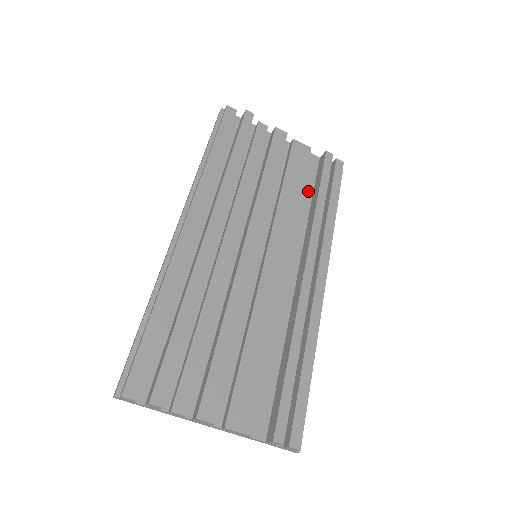
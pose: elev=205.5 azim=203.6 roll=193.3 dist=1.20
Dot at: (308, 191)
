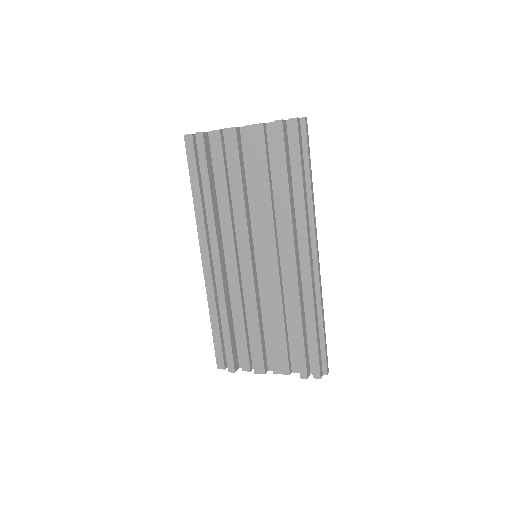
Dot at: (278, 170)
